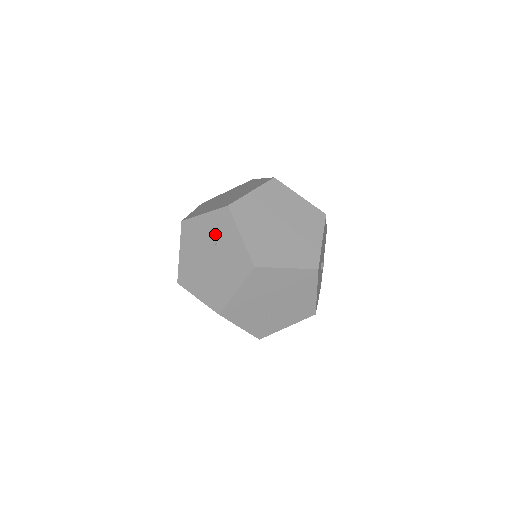
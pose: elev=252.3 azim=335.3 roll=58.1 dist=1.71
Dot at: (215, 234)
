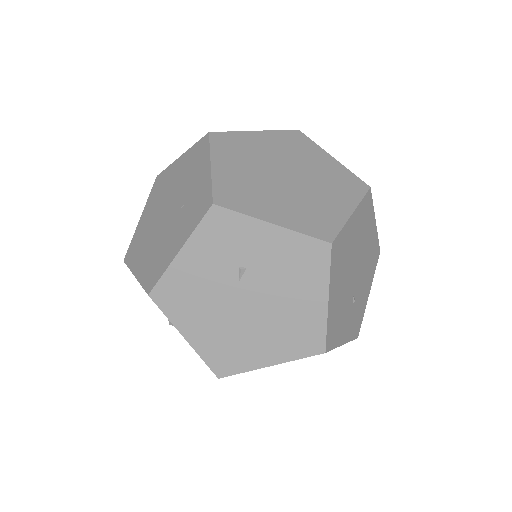
Dot at: (226, 260)
